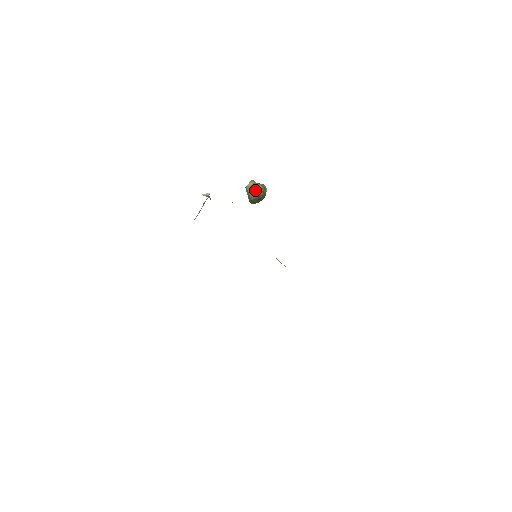
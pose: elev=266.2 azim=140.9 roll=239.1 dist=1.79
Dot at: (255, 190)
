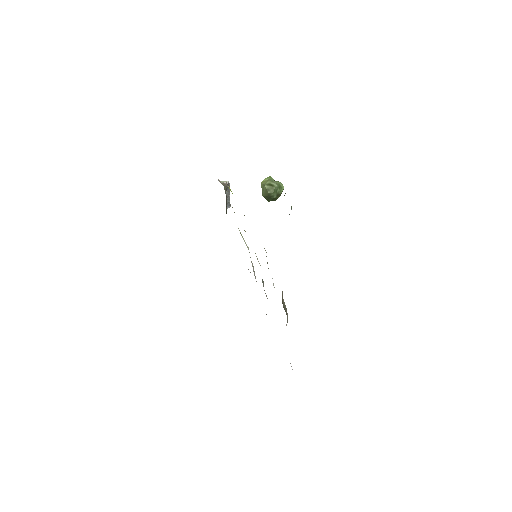
Dot at: (266, 186)
